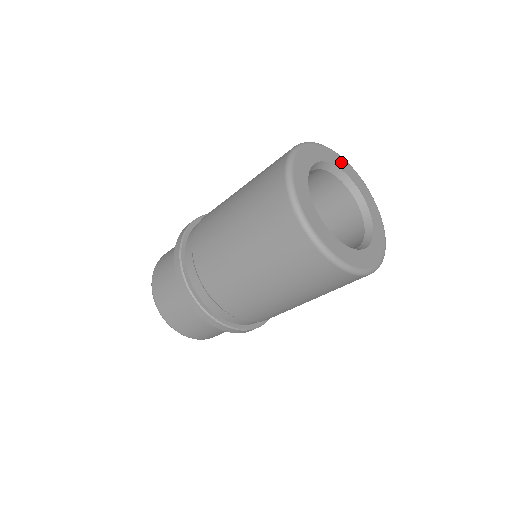
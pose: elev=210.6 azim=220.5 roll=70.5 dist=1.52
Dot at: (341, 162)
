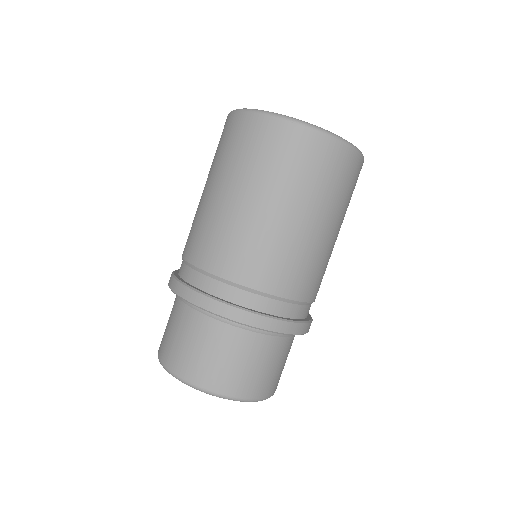
Dot at: occluded
